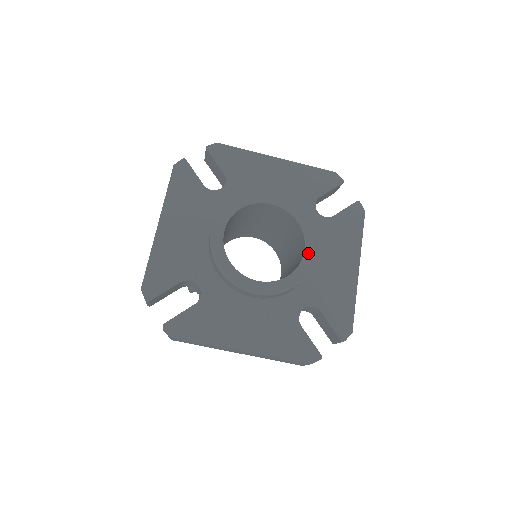
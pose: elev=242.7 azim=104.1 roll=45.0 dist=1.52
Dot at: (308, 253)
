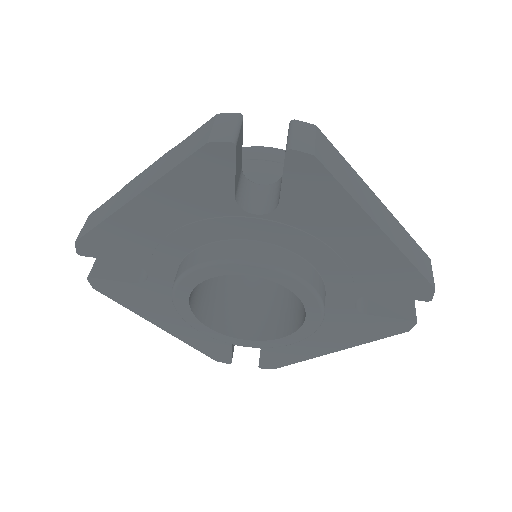
Dot at: (285, 340)
